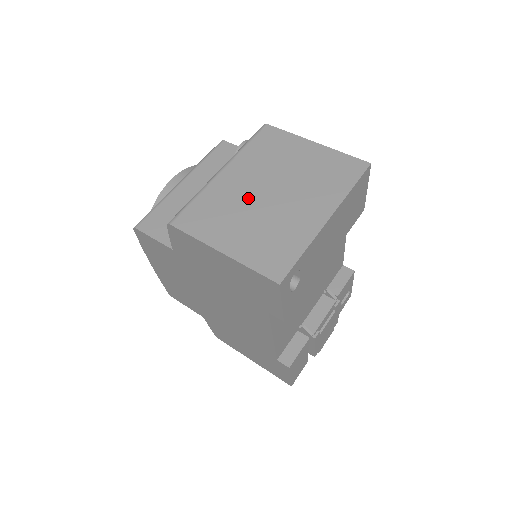
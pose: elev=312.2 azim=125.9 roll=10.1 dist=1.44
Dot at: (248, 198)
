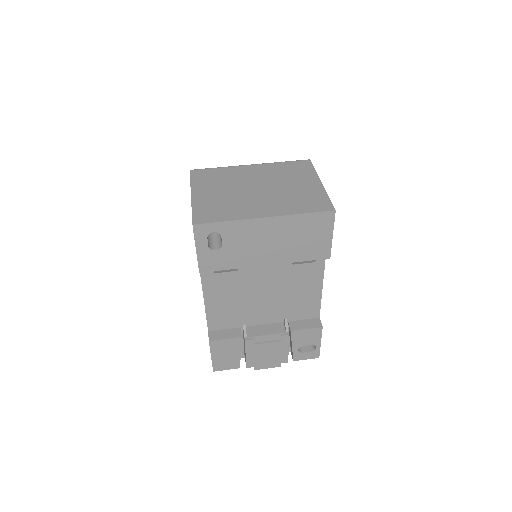
Dot at: (242, 183)
